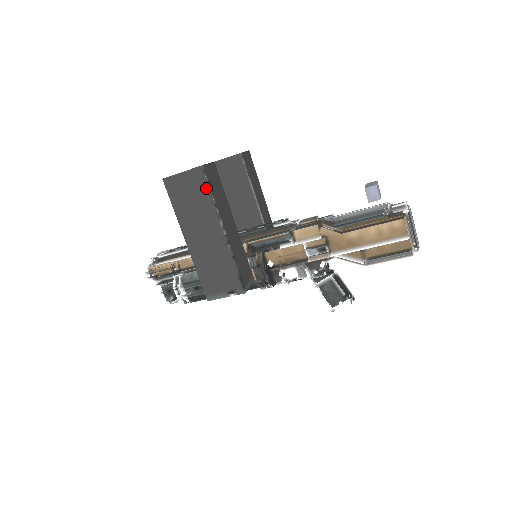
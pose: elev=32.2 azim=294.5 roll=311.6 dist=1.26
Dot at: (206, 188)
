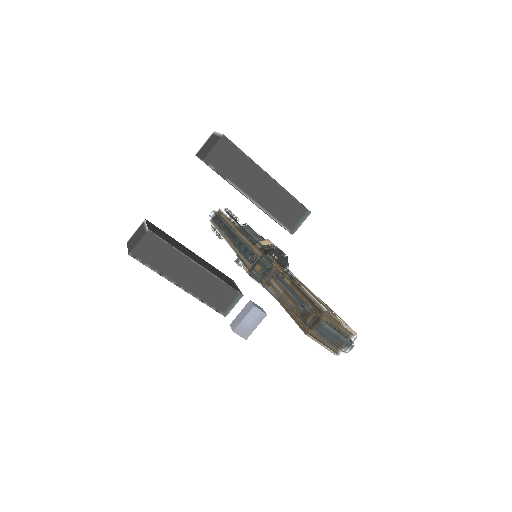
Dot at: (145, 265)
